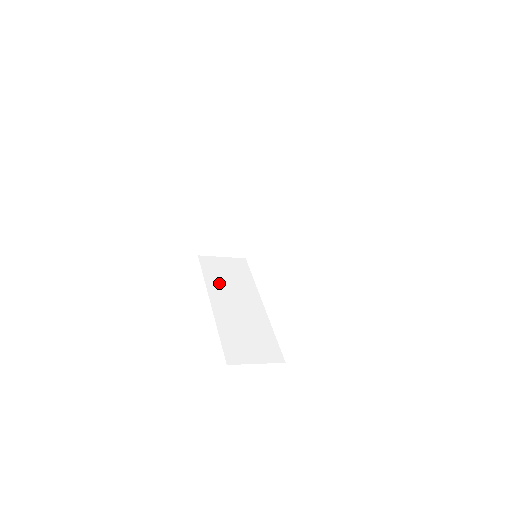
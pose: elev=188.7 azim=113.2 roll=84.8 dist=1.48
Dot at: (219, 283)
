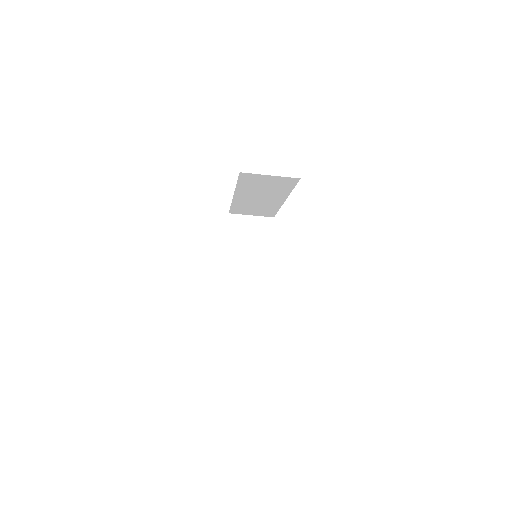
Dot at: occluded
